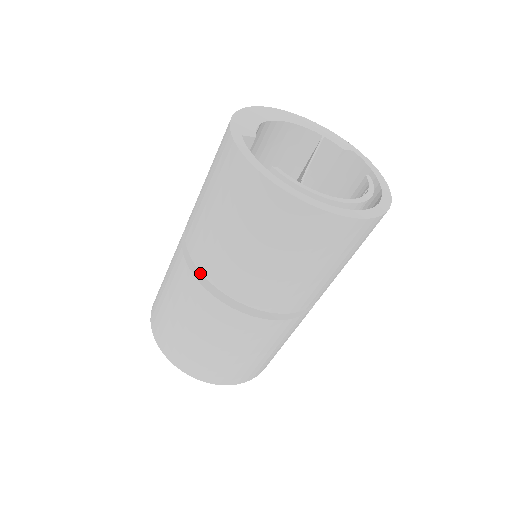
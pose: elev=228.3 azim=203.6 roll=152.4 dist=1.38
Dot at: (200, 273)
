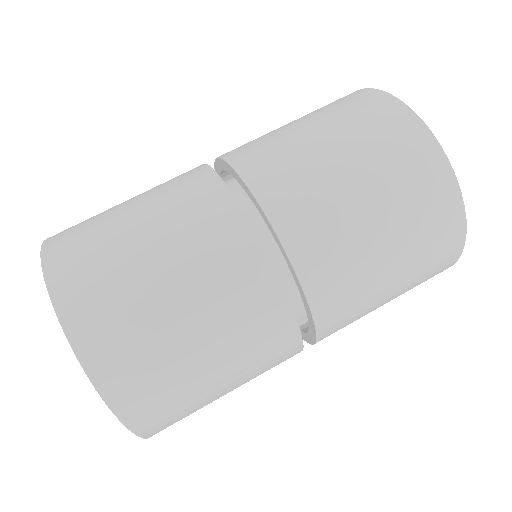
Dot at: occluded
